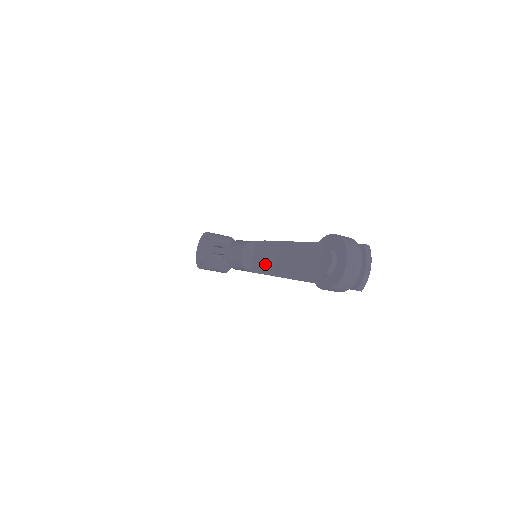
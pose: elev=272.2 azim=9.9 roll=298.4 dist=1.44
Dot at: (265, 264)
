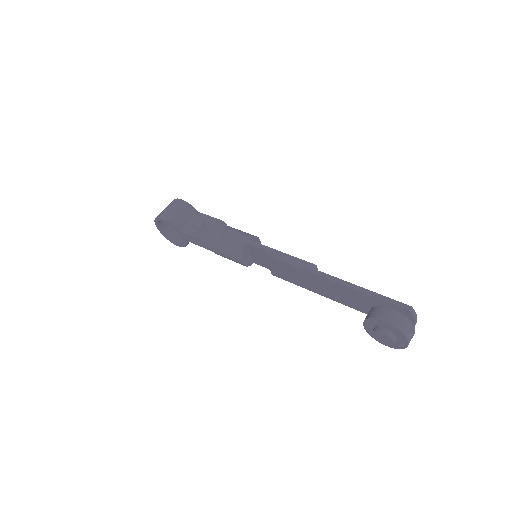
Dot at: (278, 273)
